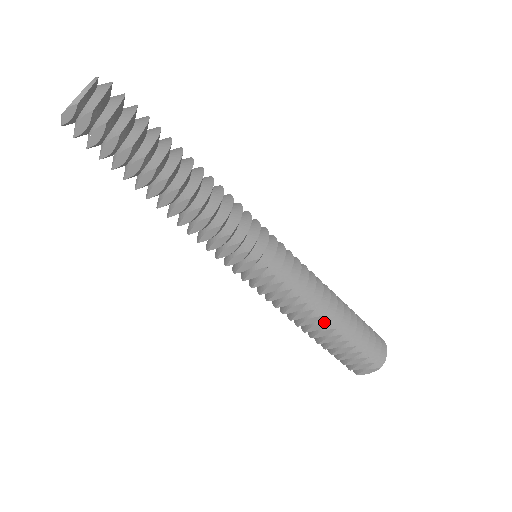
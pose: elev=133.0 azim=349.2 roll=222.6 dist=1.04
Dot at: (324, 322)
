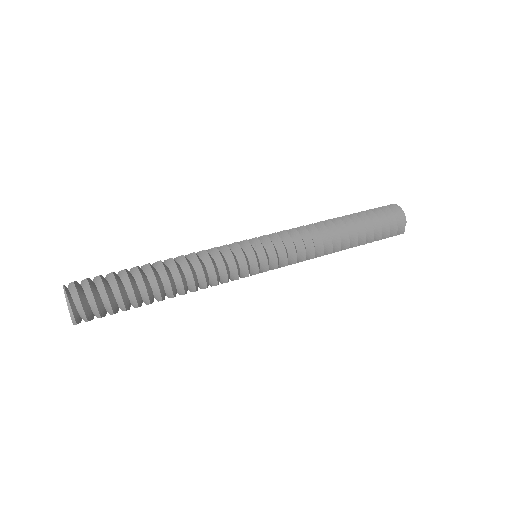
Dot at: (337, 251)
